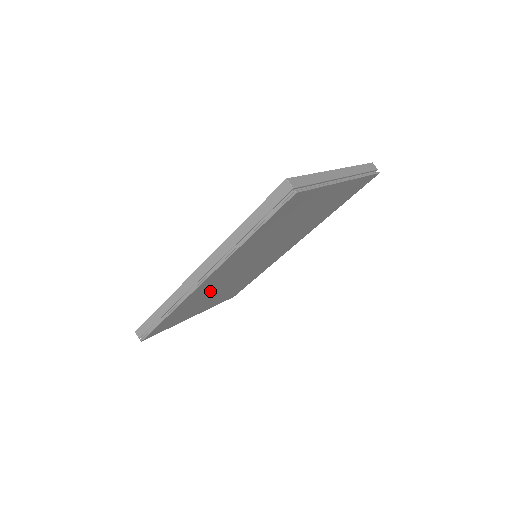
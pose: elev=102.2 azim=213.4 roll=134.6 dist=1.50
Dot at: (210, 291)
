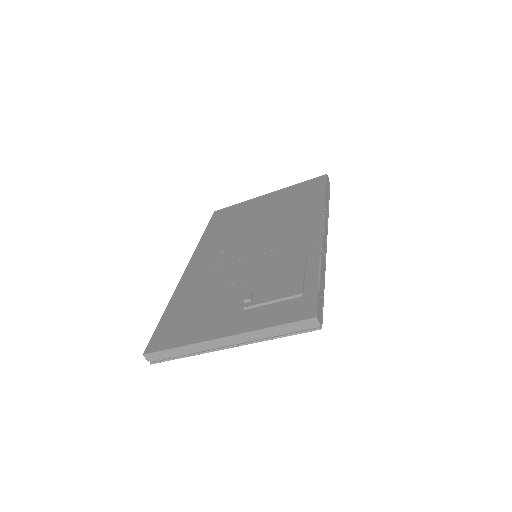
Dot at: occluded
